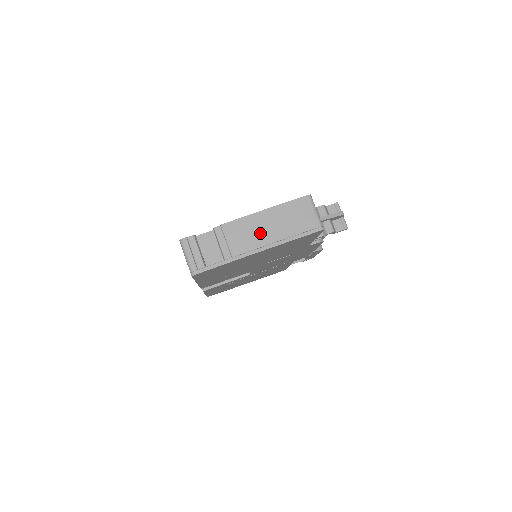
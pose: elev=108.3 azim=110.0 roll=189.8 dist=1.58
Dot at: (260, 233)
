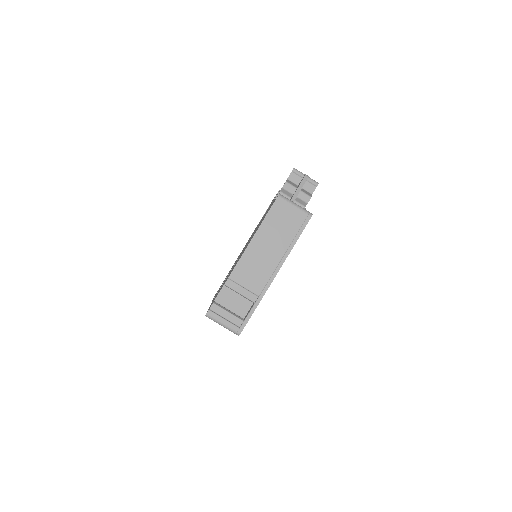
Dot at: (265, 259)
